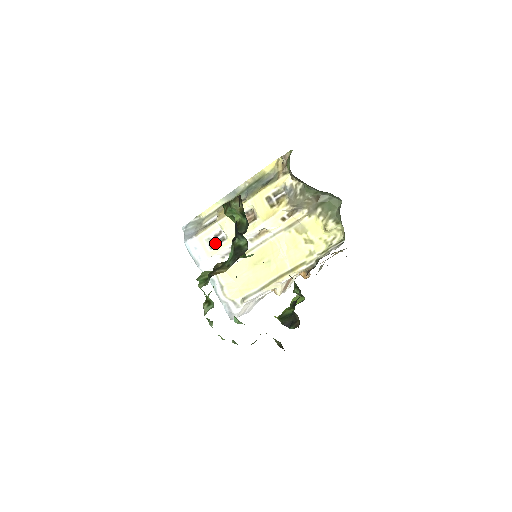
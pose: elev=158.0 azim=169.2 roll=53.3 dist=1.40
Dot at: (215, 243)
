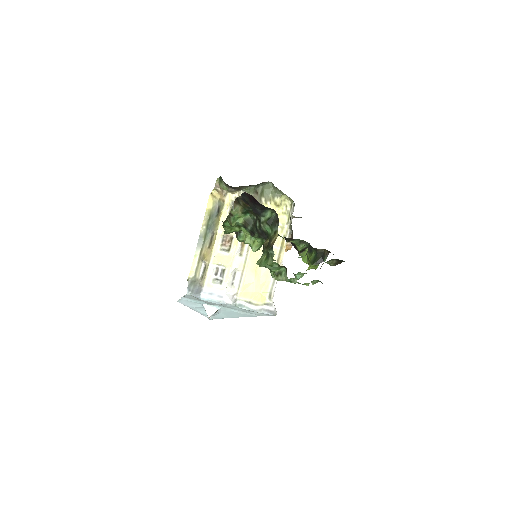
Dot at: (220, 279)
